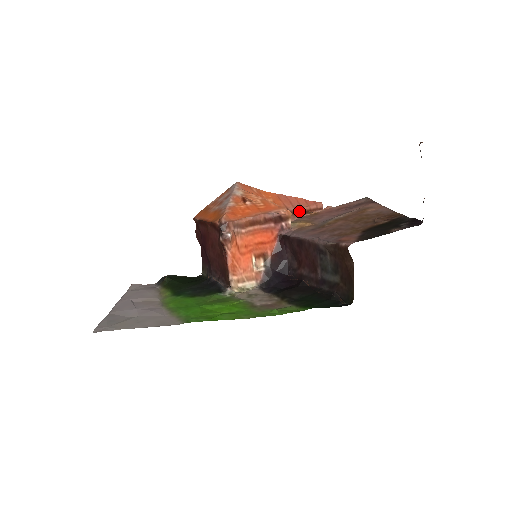
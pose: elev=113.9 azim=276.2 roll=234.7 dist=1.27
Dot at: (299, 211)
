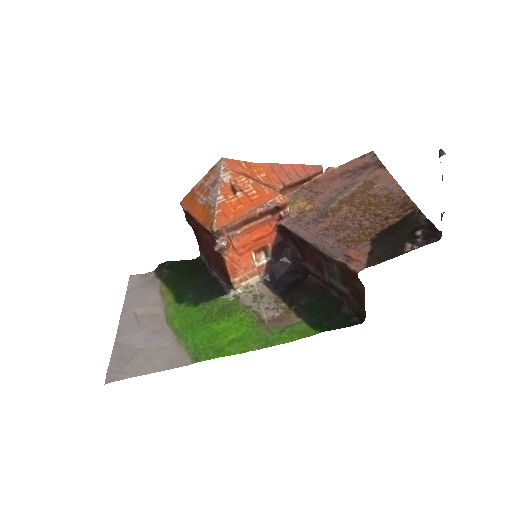
Dot at: (297, 182)
